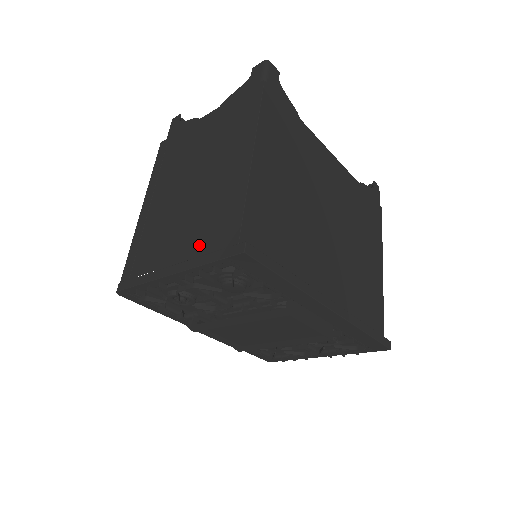
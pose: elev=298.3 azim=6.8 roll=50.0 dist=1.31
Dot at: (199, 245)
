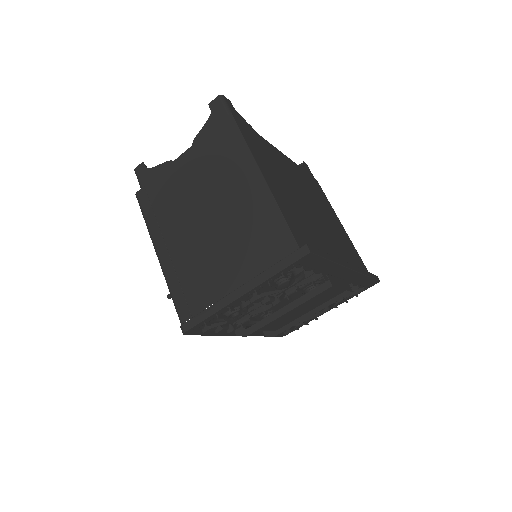
Dot at: (257, 263)
